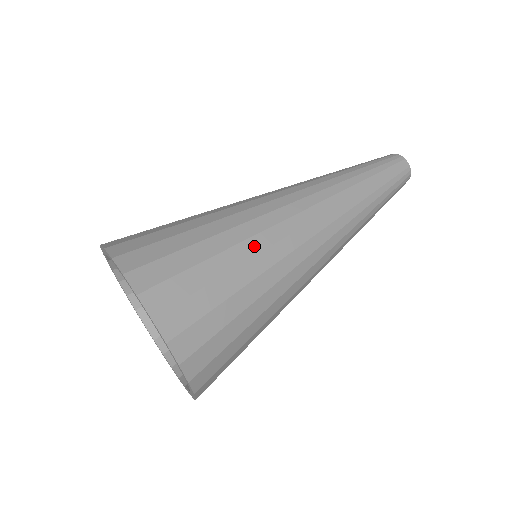
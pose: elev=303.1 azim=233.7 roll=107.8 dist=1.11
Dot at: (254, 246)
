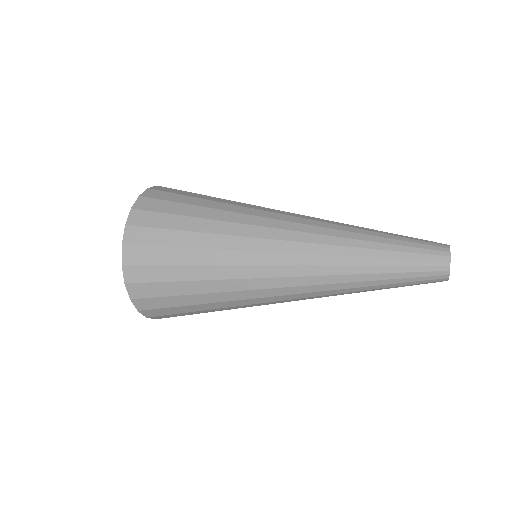
Dot at: (225, 228)
